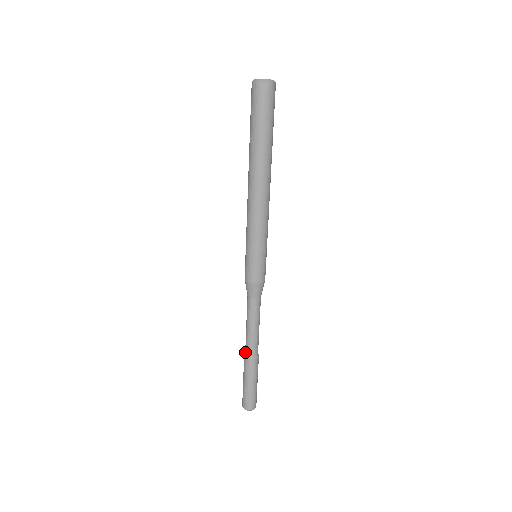
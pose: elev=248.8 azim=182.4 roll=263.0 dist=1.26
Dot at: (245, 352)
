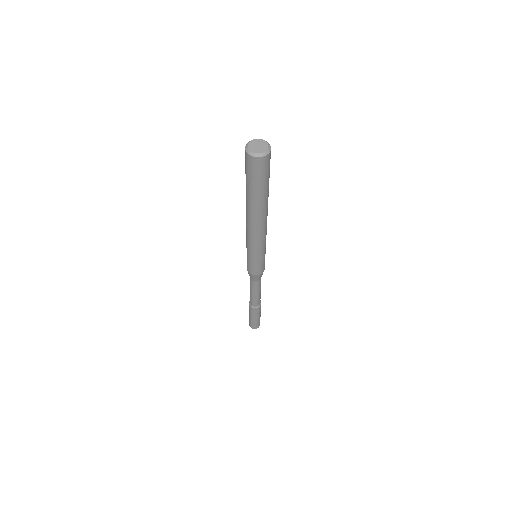
Dot at: (249, 301)
